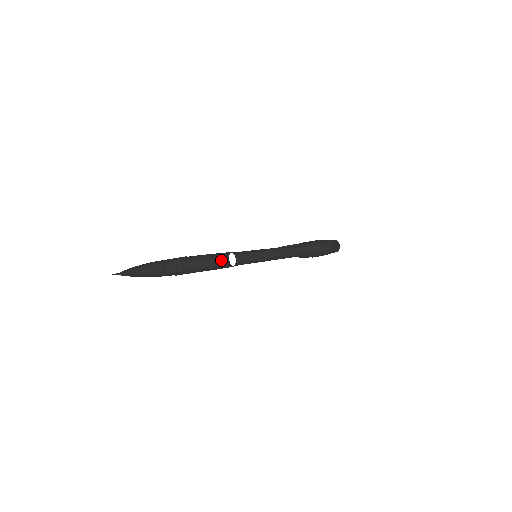
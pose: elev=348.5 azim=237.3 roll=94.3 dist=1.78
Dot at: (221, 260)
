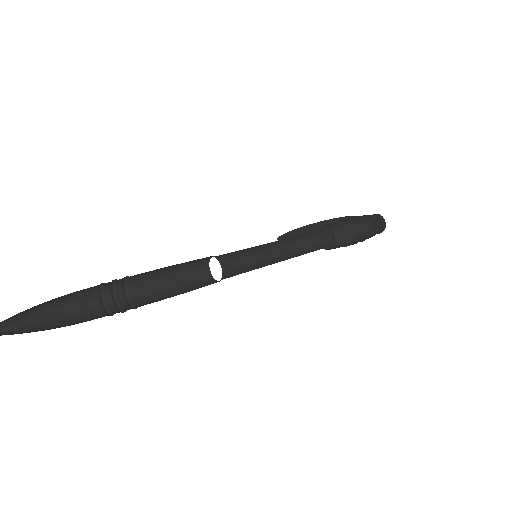
Dot at: (195, 267)
